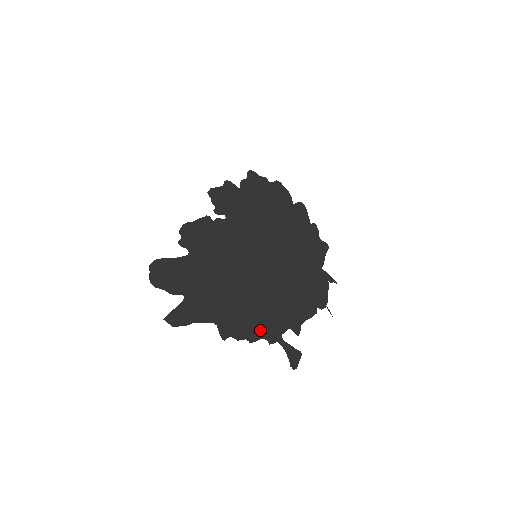
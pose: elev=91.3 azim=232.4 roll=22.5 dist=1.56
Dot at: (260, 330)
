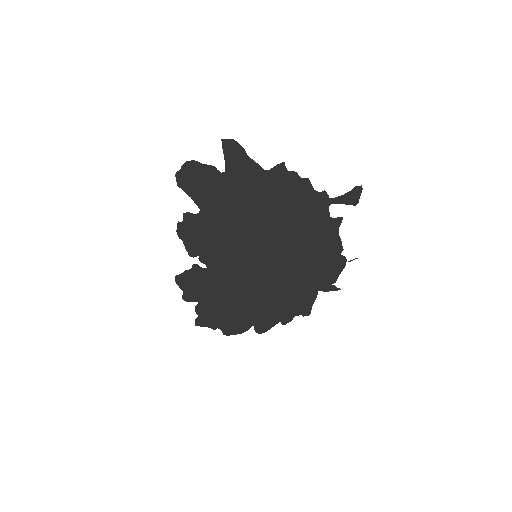
Dot at: (307, 196)
